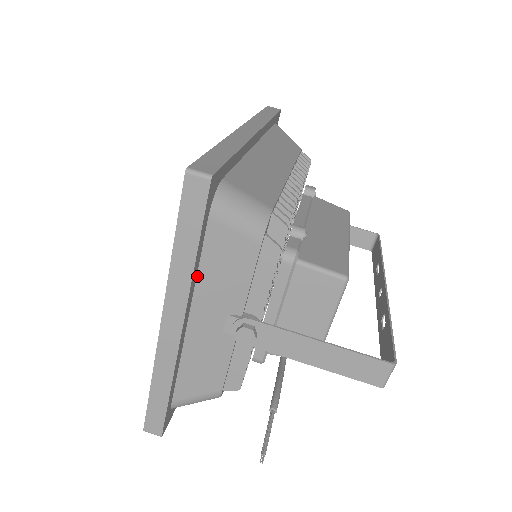
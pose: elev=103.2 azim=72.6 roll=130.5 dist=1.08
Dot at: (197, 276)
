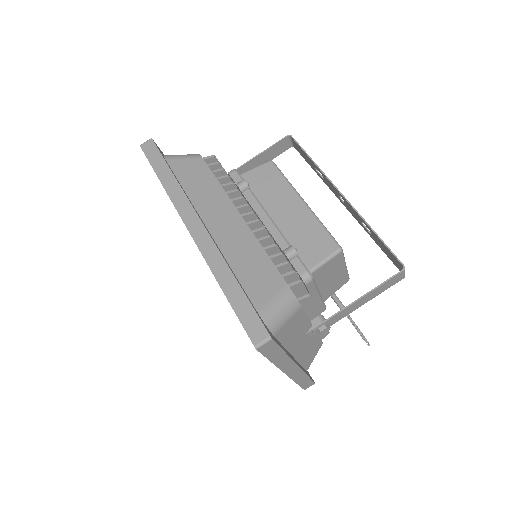
Dot at: (285, 348)
